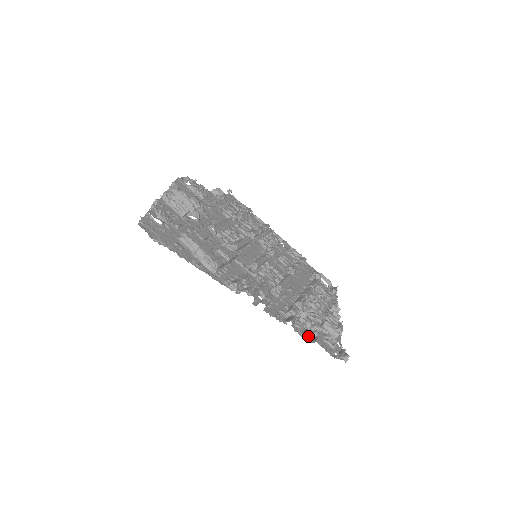
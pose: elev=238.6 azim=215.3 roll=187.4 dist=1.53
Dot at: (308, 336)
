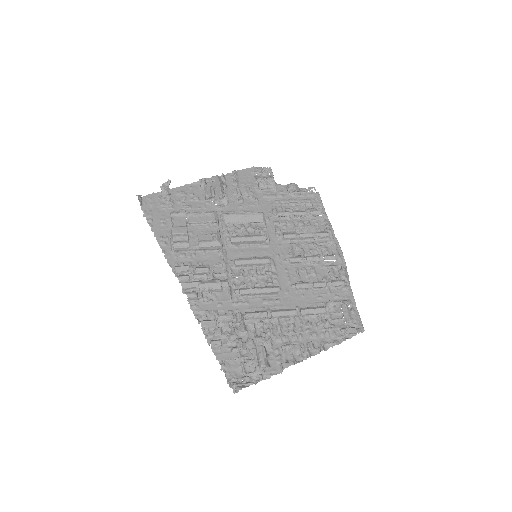
Dot at: (218, 346)
